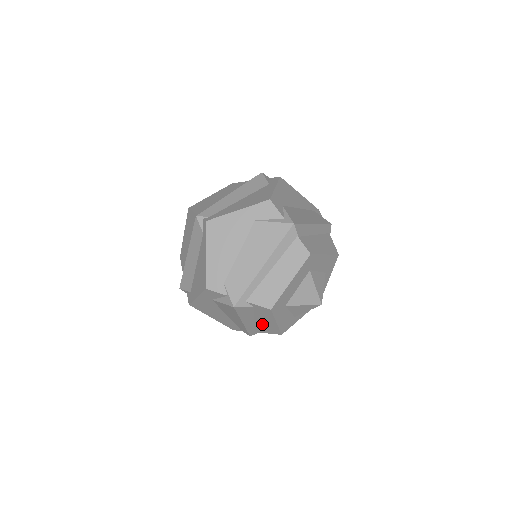
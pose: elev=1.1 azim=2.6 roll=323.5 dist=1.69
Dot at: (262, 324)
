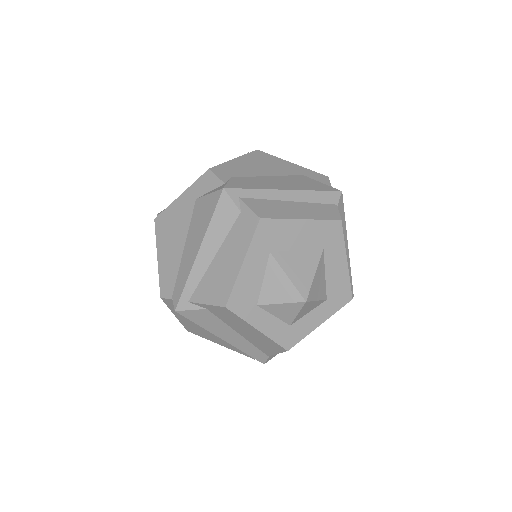
Dot at: (218, 270)
